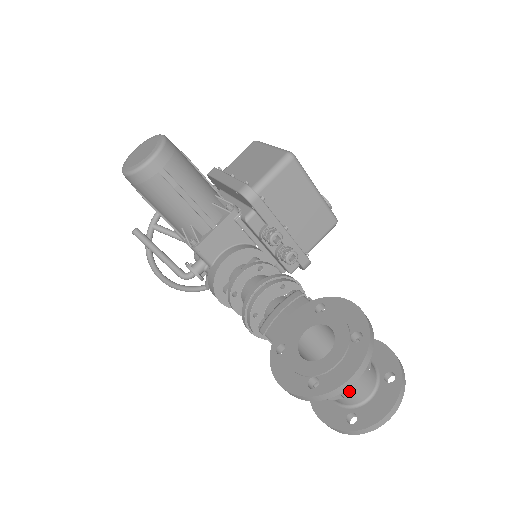
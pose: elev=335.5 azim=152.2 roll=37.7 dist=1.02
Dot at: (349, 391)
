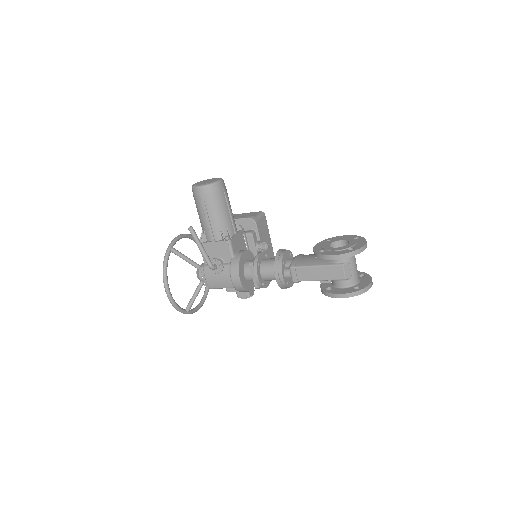
Dot at: (354, 271)
